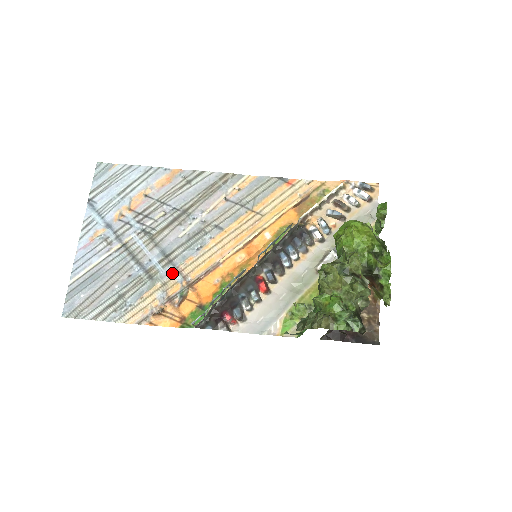
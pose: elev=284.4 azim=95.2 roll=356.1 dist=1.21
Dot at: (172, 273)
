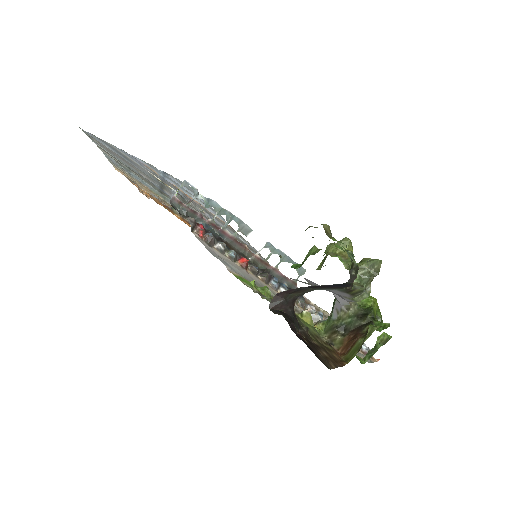
Dot at: occluded
